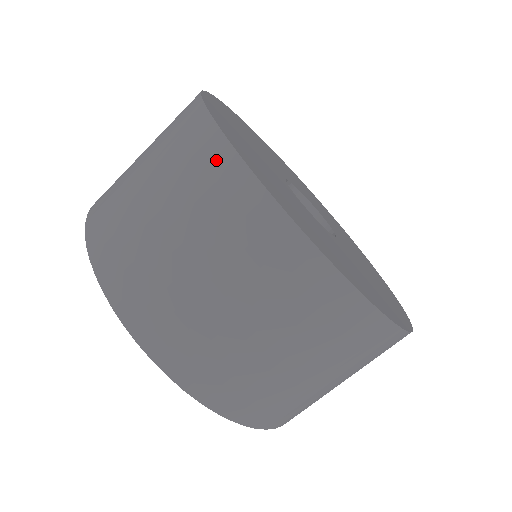
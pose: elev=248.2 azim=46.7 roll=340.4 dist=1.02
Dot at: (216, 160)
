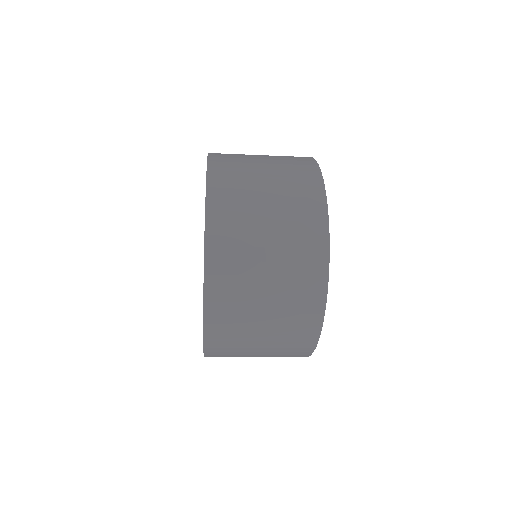
Dot at: occluded
